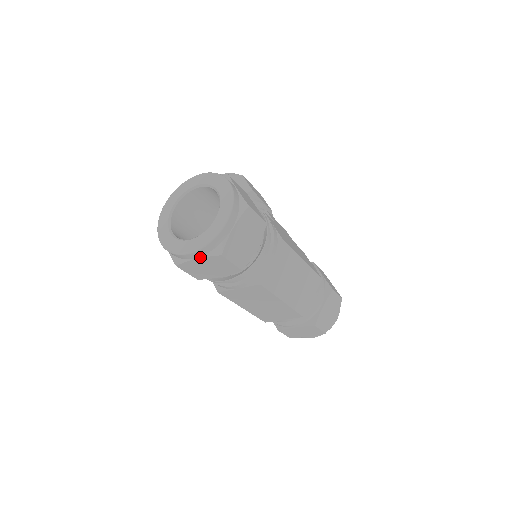
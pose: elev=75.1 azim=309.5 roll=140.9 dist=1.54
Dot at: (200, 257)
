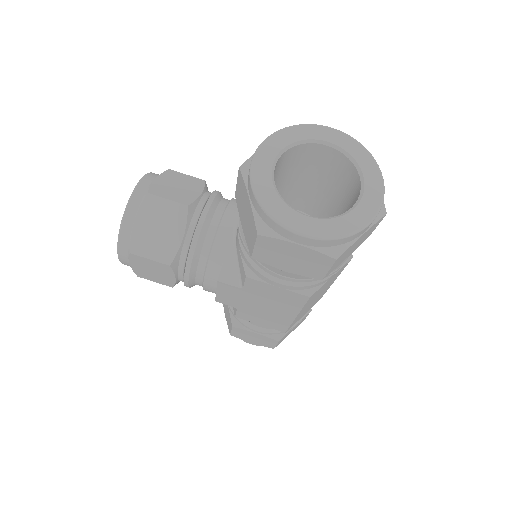
Dot at: (369, 227)
